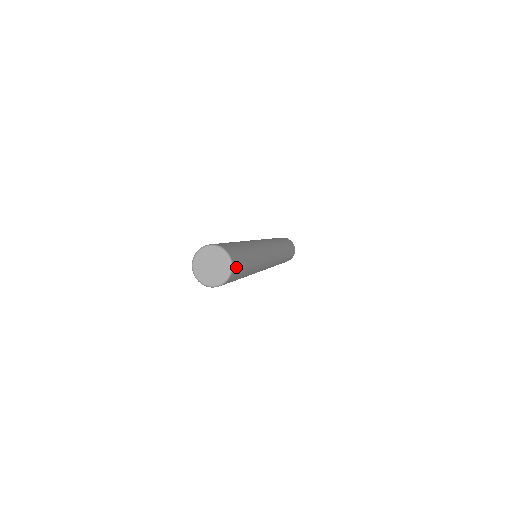
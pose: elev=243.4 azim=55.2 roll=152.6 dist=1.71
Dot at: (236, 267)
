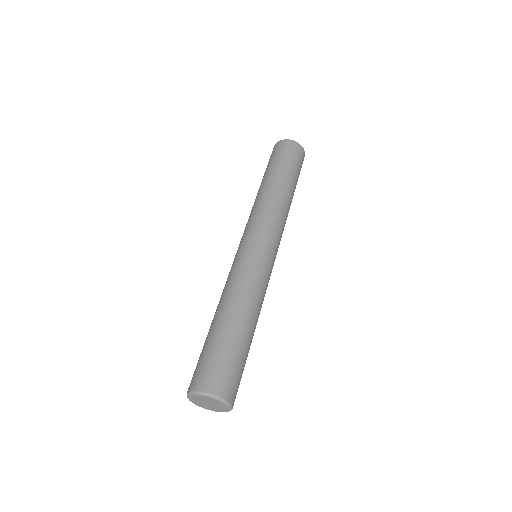
Dot at: (235, 392)
